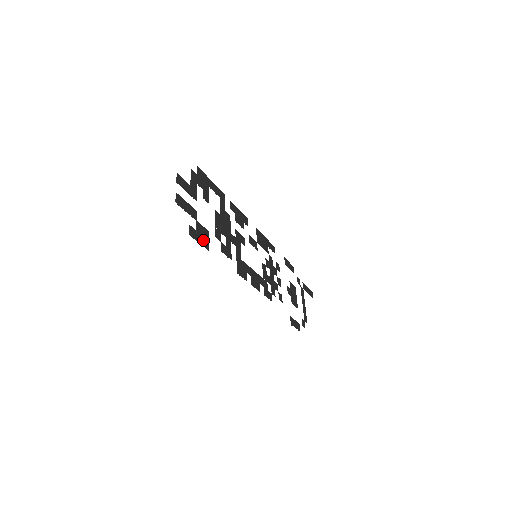
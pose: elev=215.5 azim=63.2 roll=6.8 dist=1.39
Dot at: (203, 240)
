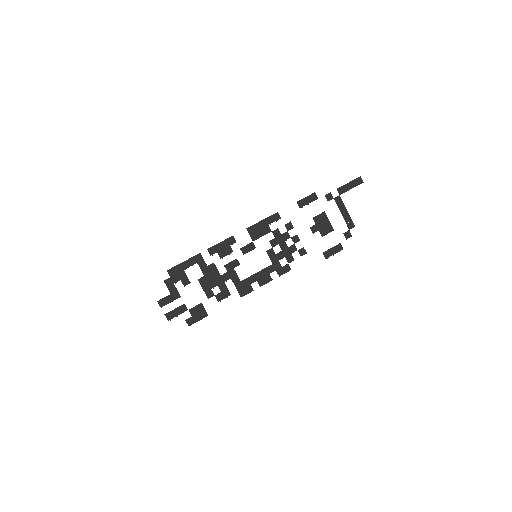
Dot at: (200, 315)
